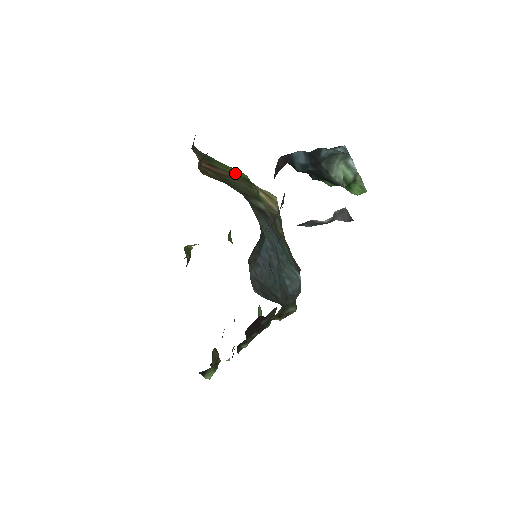
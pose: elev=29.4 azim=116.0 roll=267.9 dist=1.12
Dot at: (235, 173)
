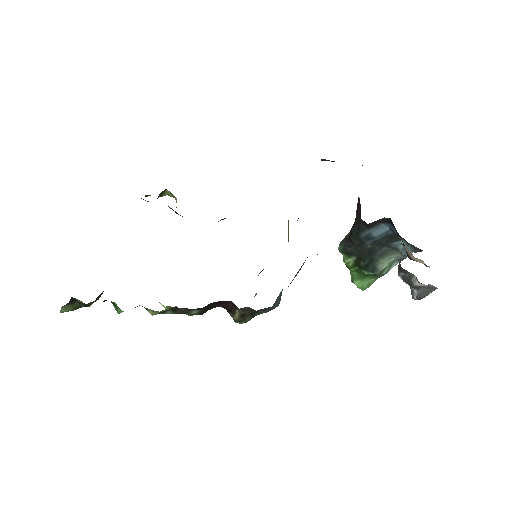
Dot at: occluded
